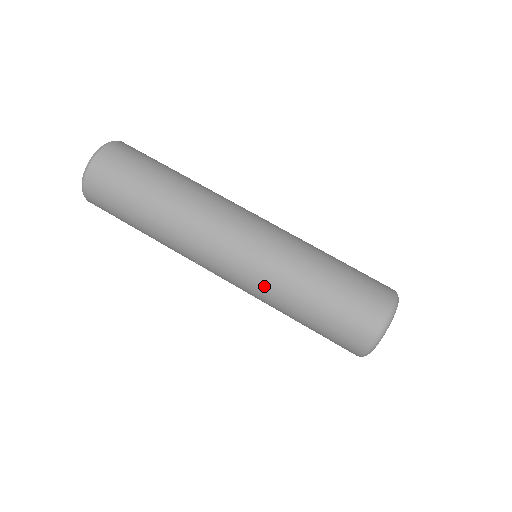
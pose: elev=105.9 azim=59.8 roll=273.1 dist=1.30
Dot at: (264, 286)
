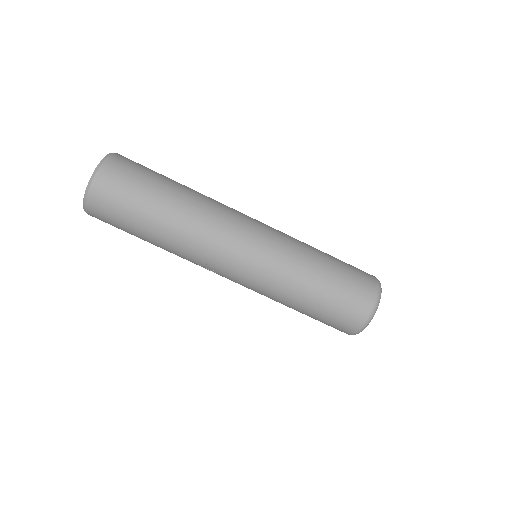
Dot at: (276, 276)
